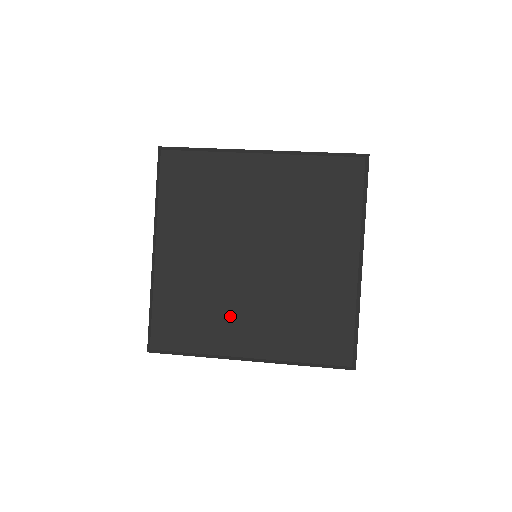
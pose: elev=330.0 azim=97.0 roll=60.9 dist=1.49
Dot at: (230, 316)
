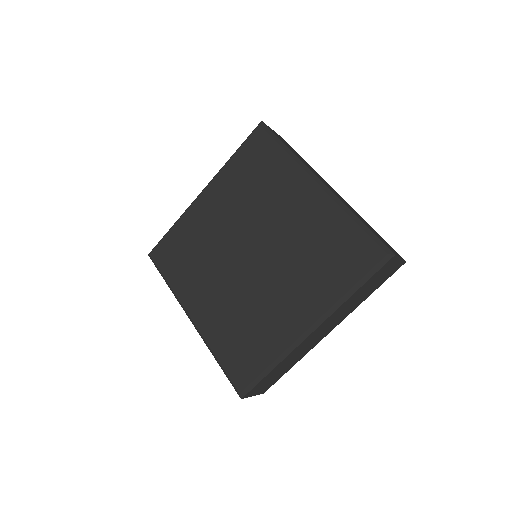
Dot at: (203, 279)
